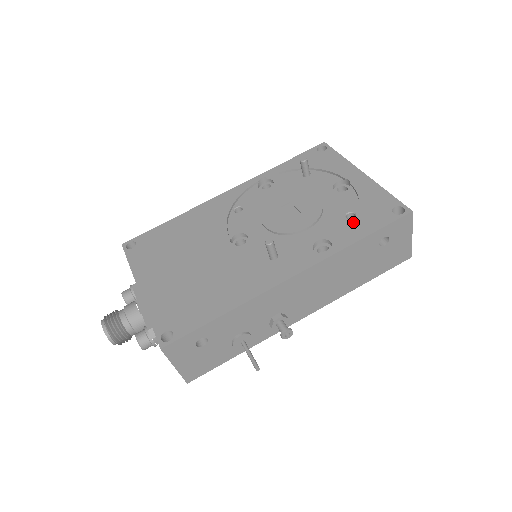
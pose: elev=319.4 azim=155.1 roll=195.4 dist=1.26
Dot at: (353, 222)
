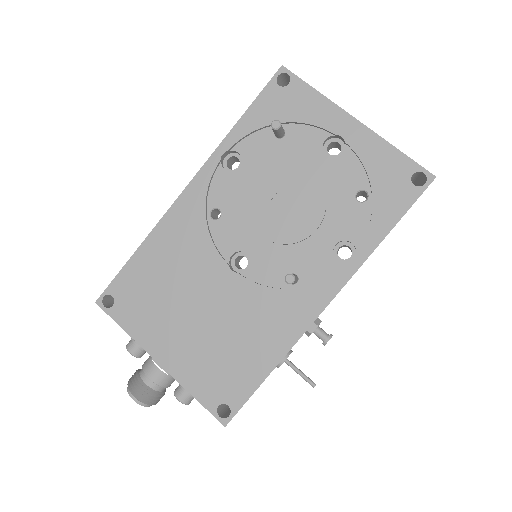
Dot at: (368, 207)
